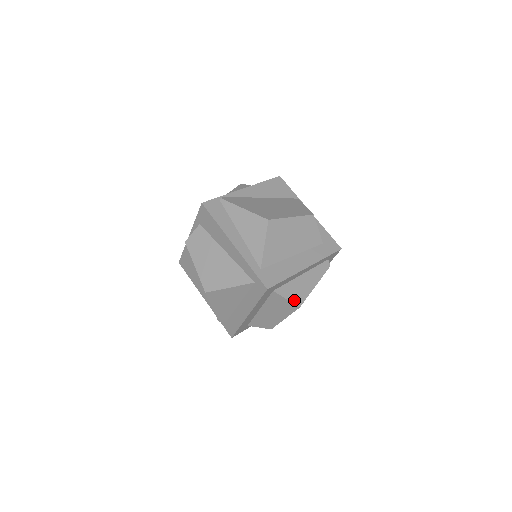
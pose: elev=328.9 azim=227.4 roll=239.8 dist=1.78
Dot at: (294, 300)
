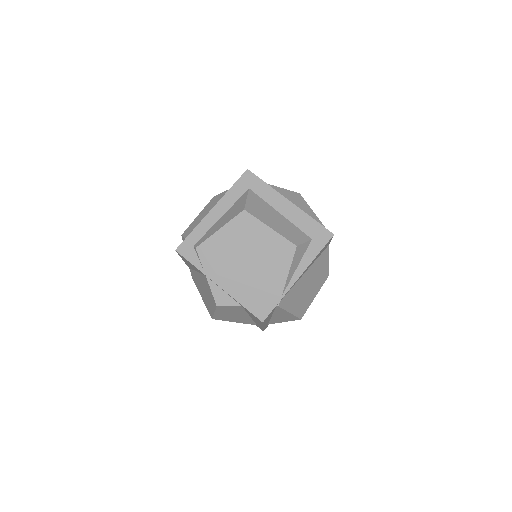
Dot at: occluded
